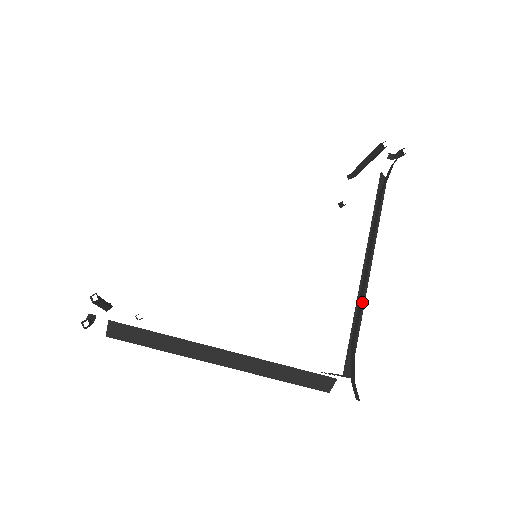
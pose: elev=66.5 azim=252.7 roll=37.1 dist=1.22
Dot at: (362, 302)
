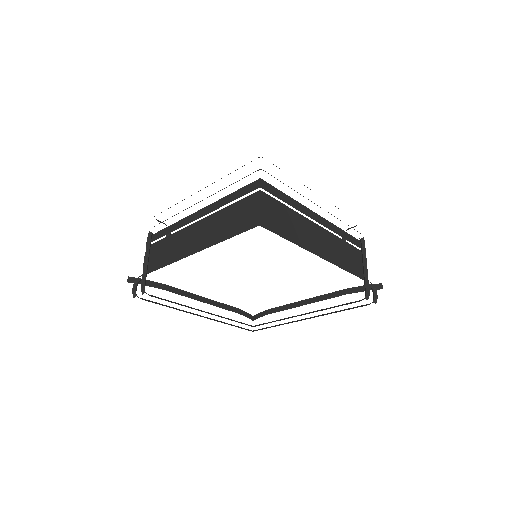
Dot at: occluded
